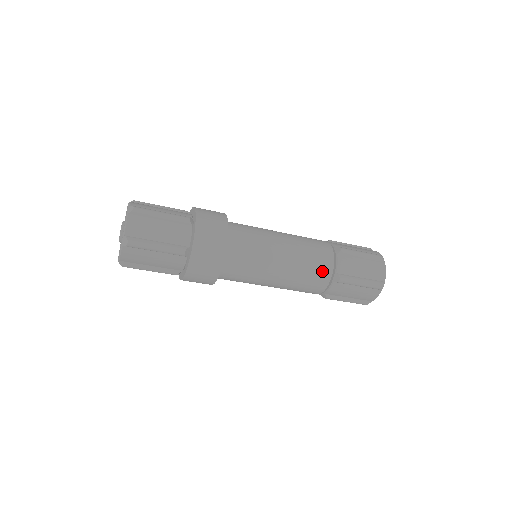
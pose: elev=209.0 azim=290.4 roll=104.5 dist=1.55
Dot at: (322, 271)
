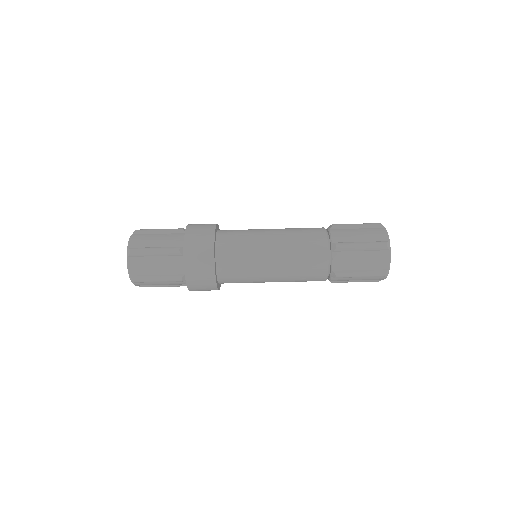
Dot at: (316, 271)
